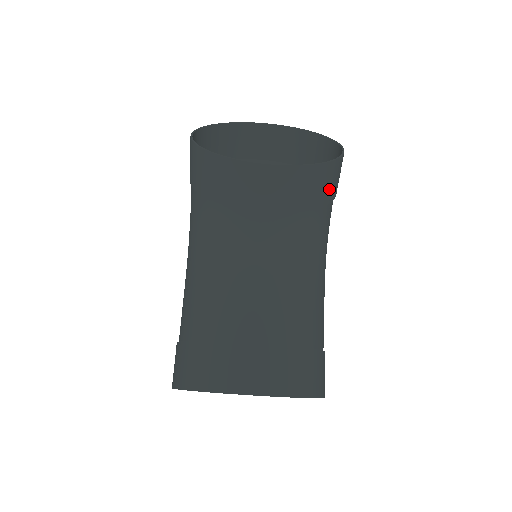
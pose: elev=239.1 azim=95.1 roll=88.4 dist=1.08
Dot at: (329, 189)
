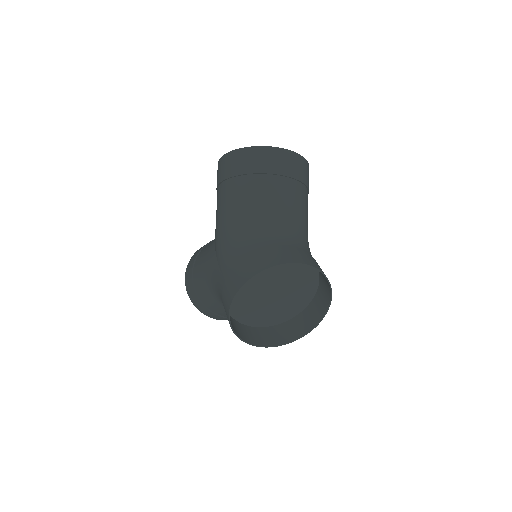
Dot at: (300, 322)
